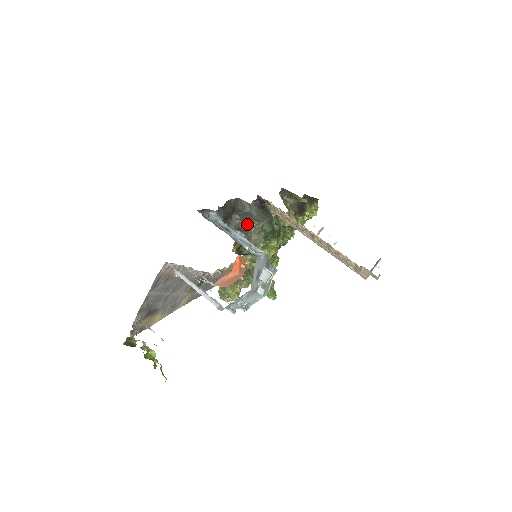
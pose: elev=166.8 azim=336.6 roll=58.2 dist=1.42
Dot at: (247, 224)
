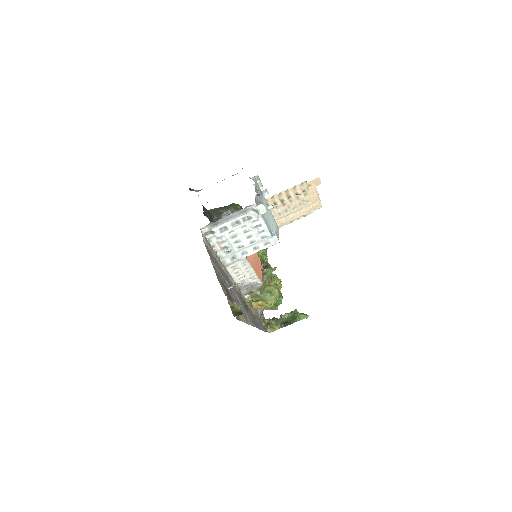
Dot at: occluded
